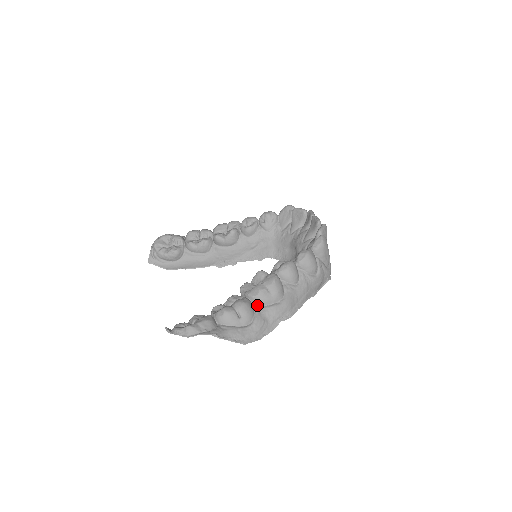
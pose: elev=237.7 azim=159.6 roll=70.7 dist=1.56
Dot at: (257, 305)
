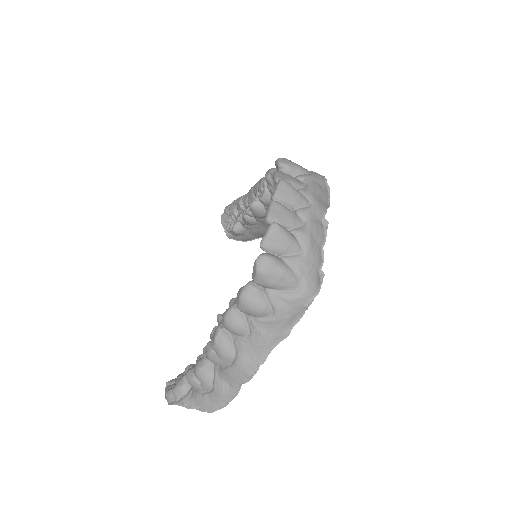
Dot at: (217, 365)
